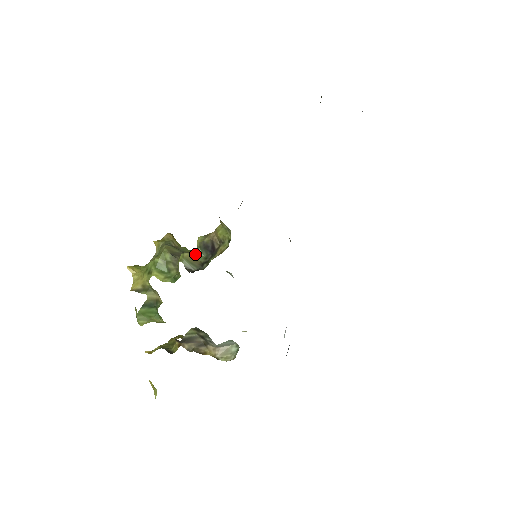
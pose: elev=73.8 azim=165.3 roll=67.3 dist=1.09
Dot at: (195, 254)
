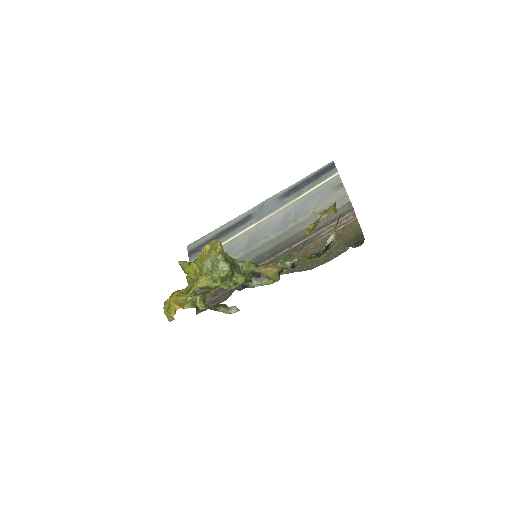
Dot at: (247, 276)
